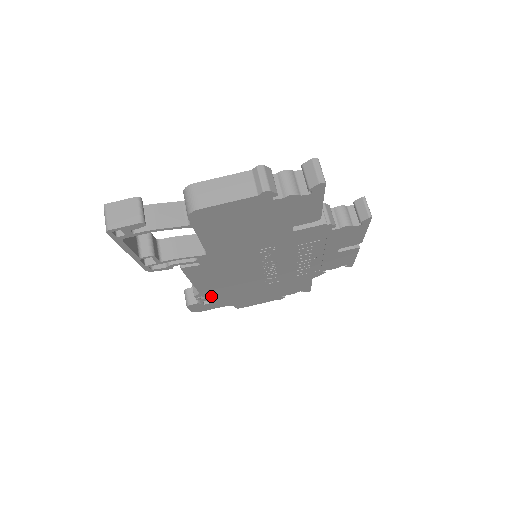
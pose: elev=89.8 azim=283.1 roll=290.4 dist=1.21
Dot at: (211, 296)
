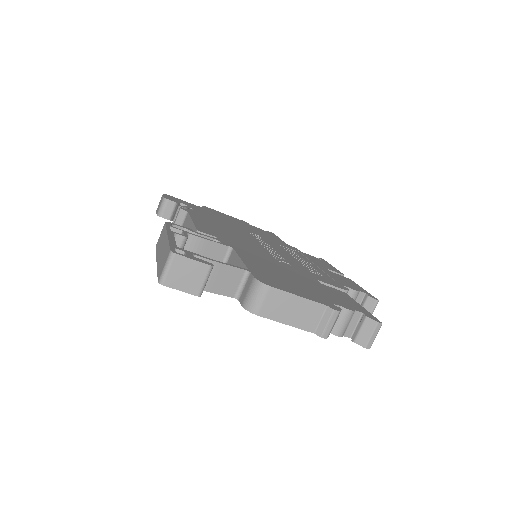
Dot at: occluded
